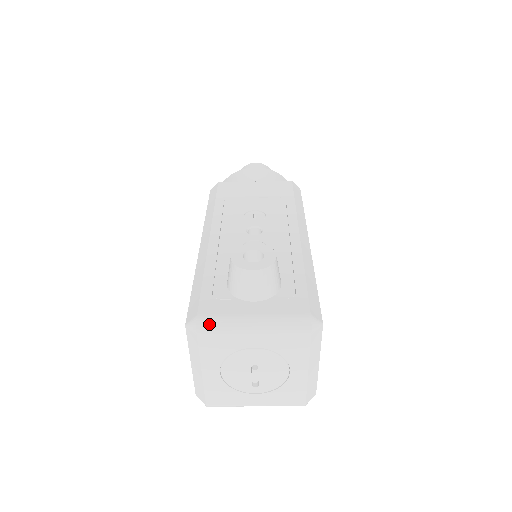
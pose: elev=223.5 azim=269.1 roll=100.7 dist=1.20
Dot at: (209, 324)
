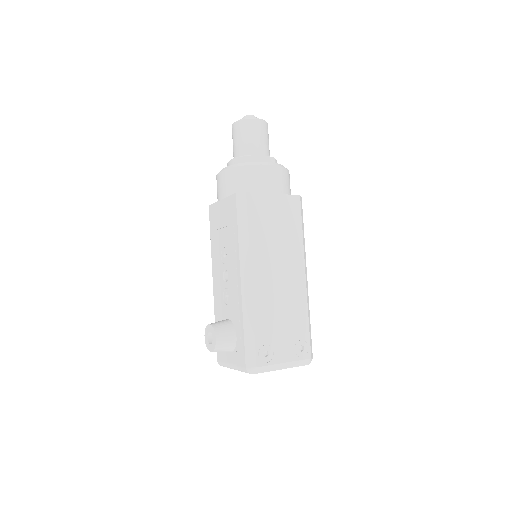
Dot at: (222, 365)
